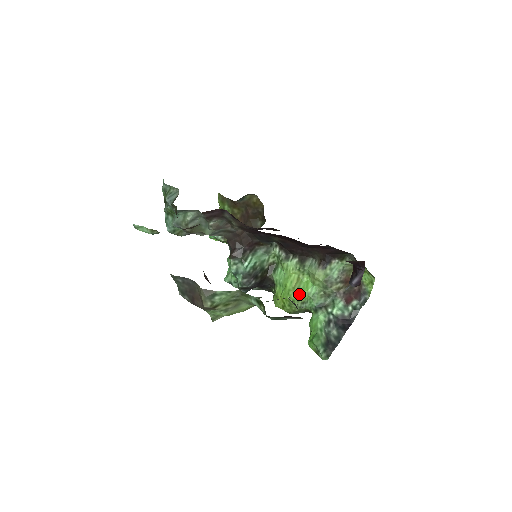
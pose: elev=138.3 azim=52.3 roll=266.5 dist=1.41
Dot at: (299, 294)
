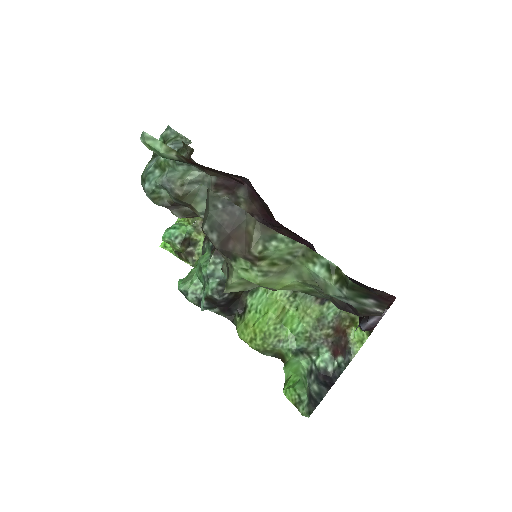
Dot at: (280, 328)
